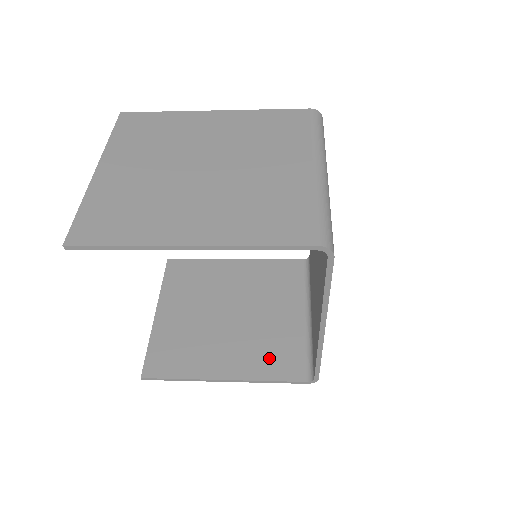
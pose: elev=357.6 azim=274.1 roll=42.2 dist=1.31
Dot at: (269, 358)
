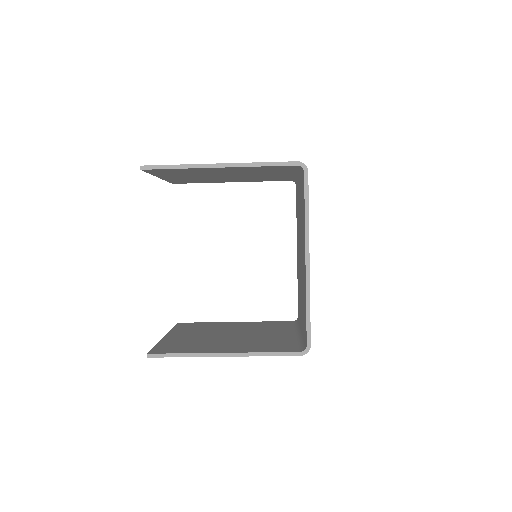
Dot at: (266, 346)
